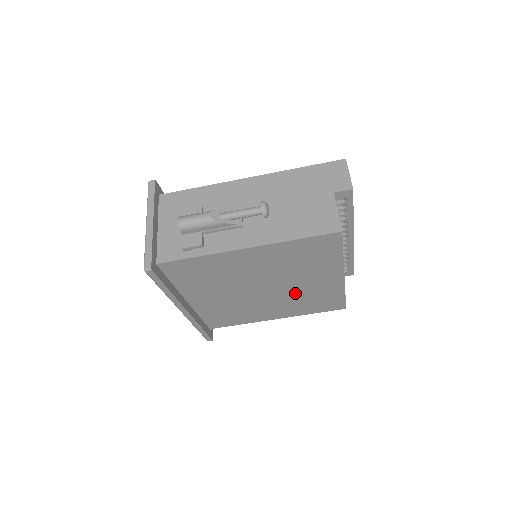
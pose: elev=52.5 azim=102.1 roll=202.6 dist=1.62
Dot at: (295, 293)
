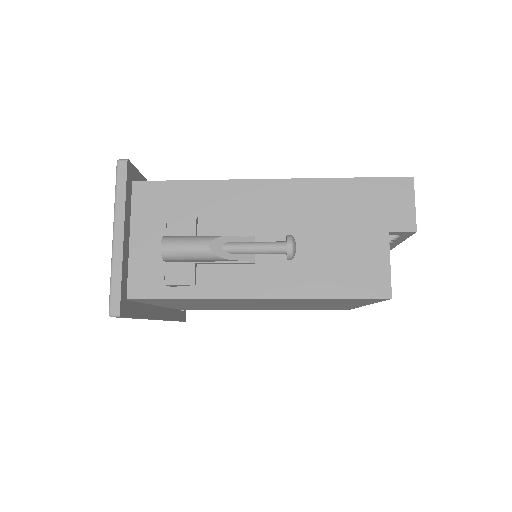
Dot at: occluded
